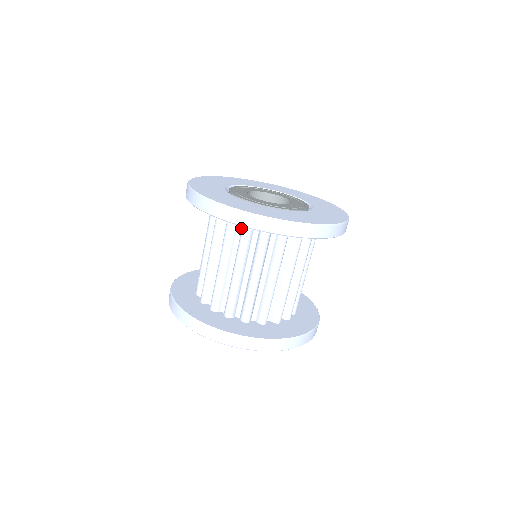
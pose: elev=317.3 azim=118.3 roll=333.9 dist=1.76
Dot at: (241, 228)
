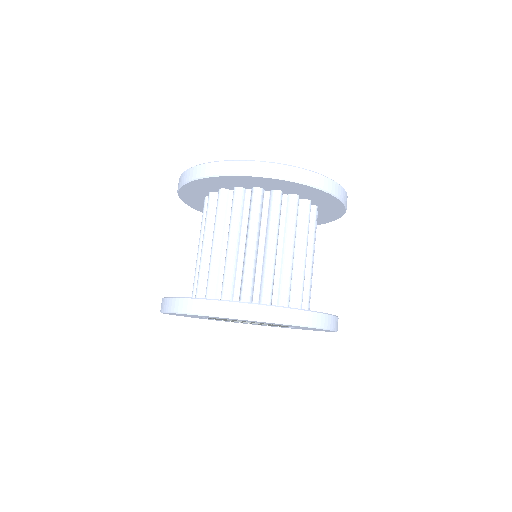
Dot at: occluded
